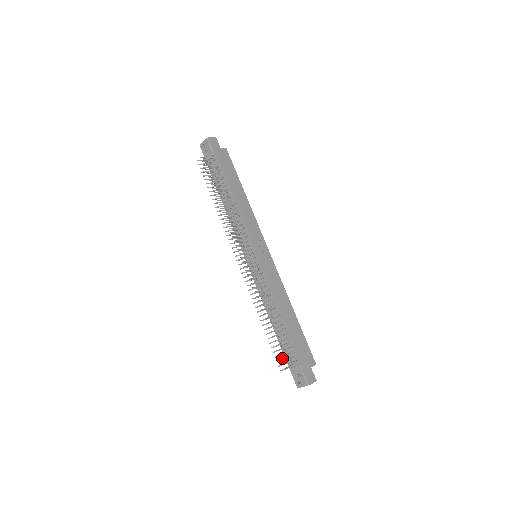
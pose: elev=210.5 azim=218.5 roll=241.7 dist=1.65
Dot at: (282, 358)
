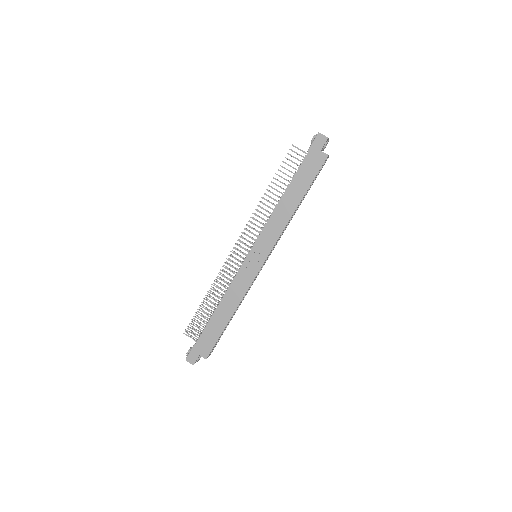
Dot at: occluded
